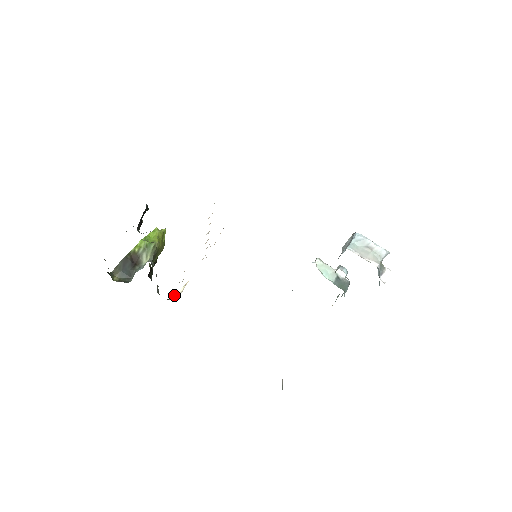
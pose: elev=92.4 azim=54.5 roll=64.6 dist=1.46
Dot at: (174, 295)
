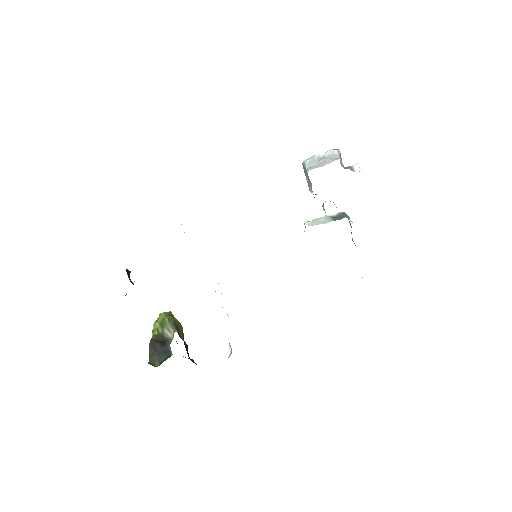
Dot at: occluded
